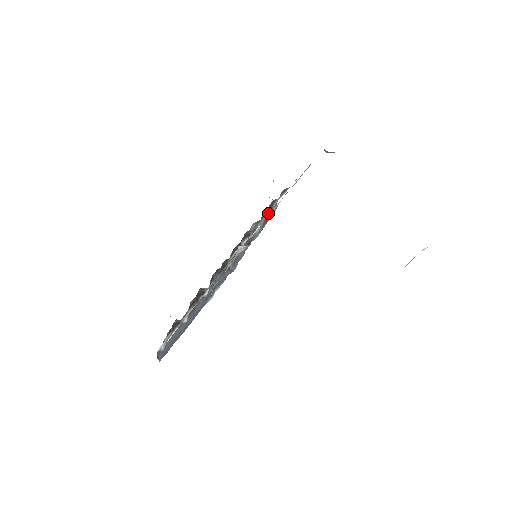
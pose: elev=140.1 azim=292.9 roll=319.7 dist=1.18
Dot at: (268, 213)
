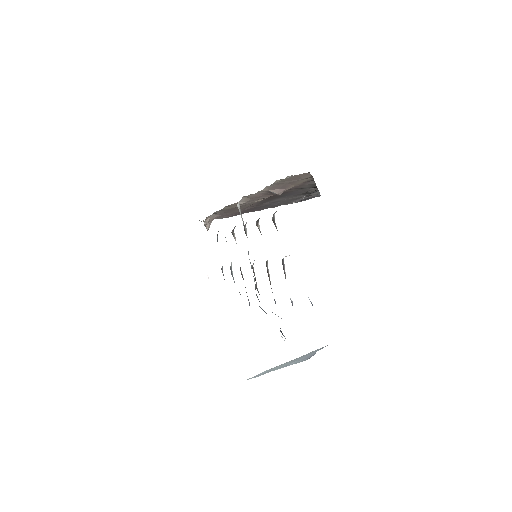
Dot at: occluded
